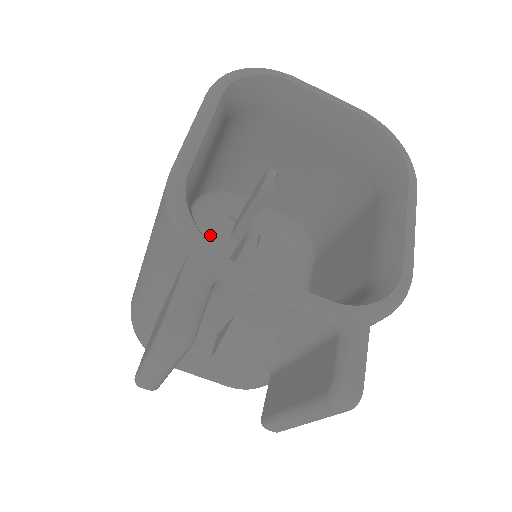
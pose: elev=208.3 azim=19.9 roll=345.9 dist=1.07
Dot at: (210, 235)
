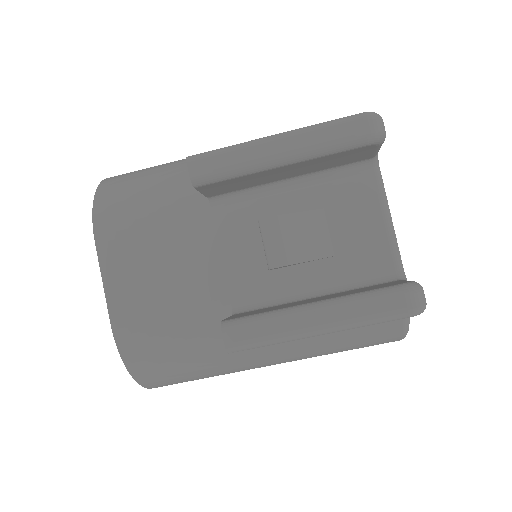
Dot at: occluded
